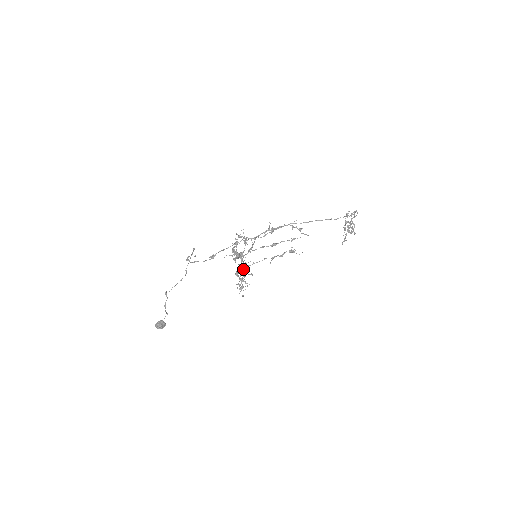
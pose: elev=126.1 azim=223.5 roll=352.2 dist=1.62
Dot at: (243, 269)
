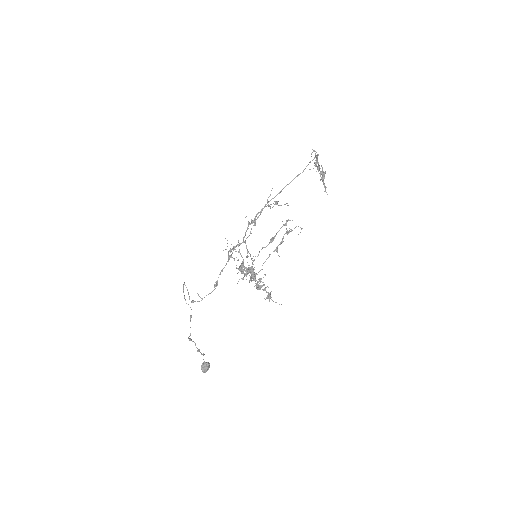
Dot at: occluded
